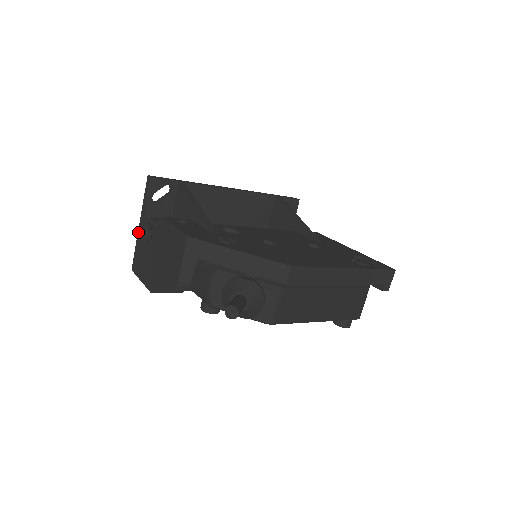
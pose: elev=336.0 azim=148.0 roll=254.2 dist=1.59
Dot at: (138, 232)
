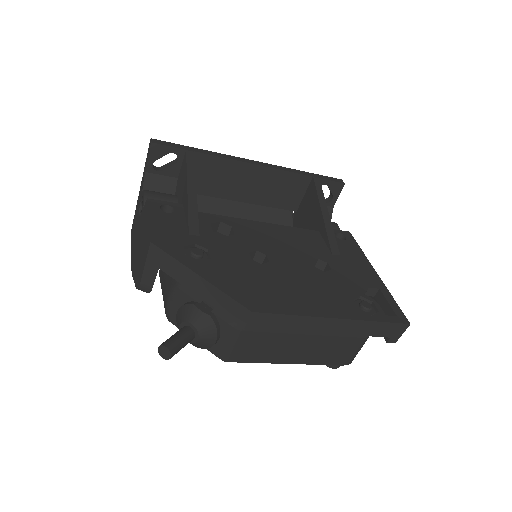
Dot at: (138, 197)
